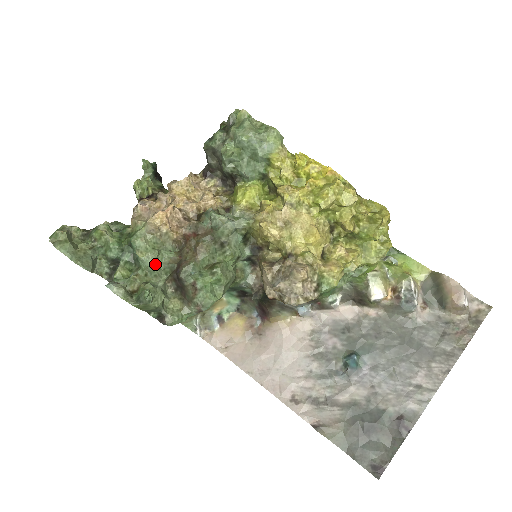
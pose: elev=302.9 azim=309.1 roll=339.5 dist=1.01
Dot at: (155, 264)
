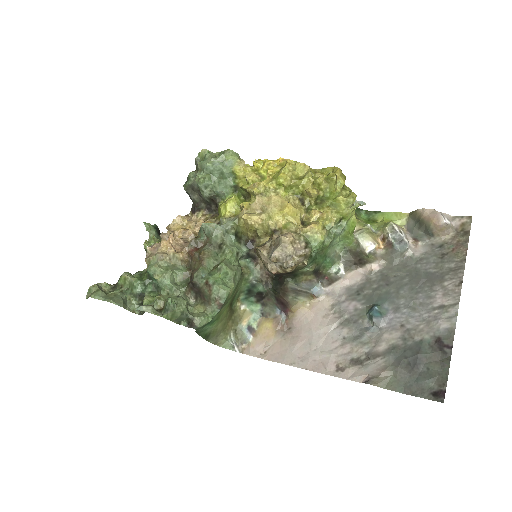
Dot at: (172, 281)
